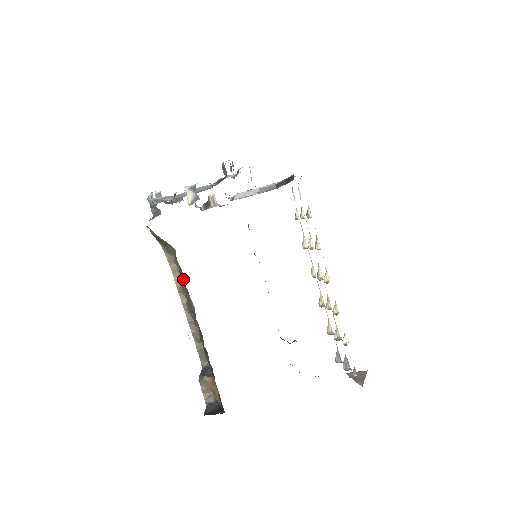
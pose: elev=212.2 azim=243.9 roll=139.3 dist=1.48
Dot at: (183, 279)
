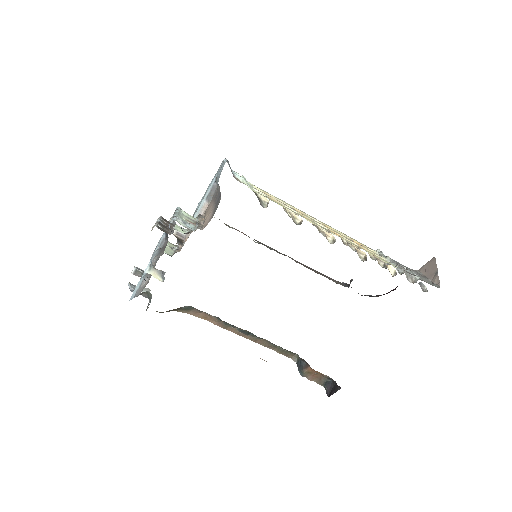
Dot at: (218, 318)
